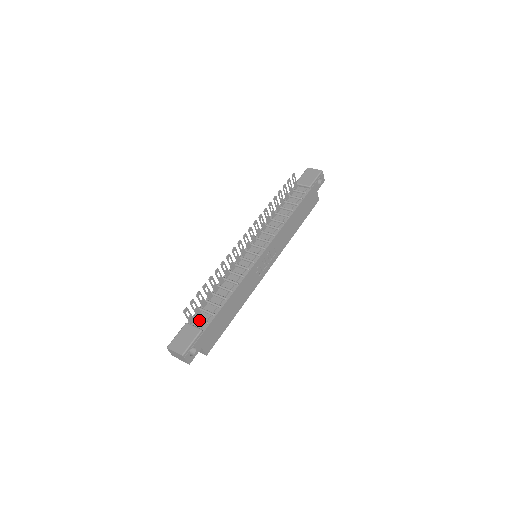
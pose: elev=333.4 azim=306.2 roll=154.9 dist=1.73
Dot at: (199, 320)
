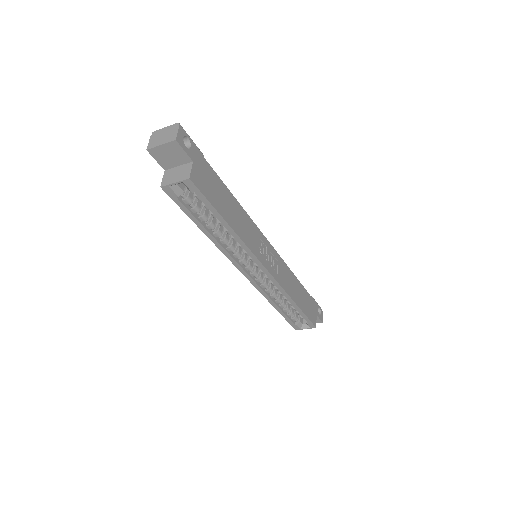
Dot at: occluded
